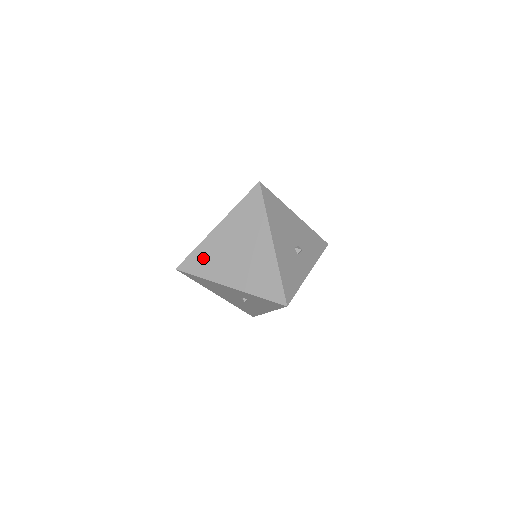
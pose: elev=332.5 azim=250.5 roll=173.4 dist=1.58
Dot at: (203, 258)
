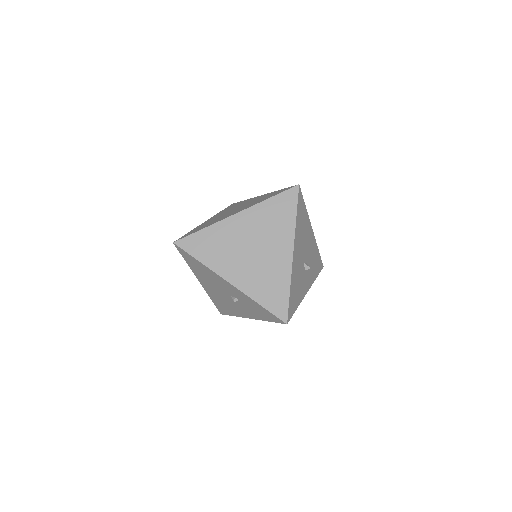
Dot at: (210, 242)
